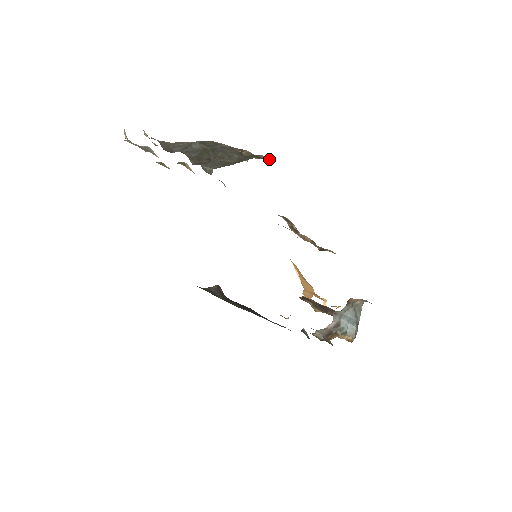
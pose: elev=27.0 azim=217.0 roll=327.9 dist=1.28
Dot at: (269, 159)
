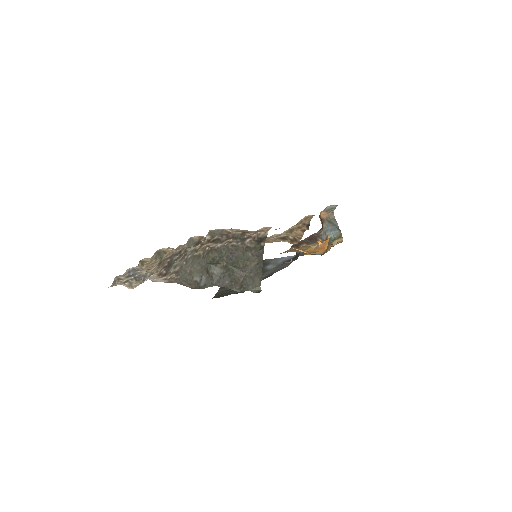
Dot at: (265, 232)
